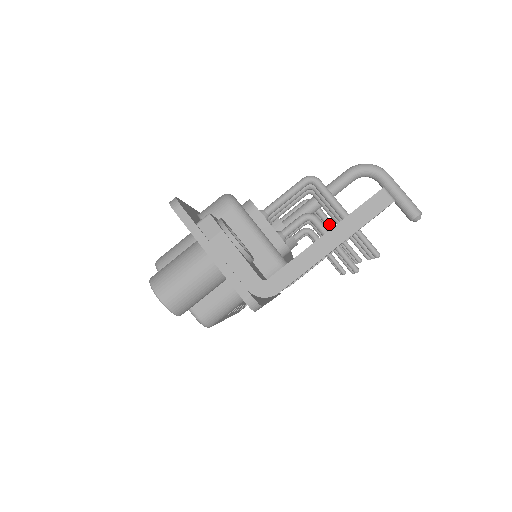
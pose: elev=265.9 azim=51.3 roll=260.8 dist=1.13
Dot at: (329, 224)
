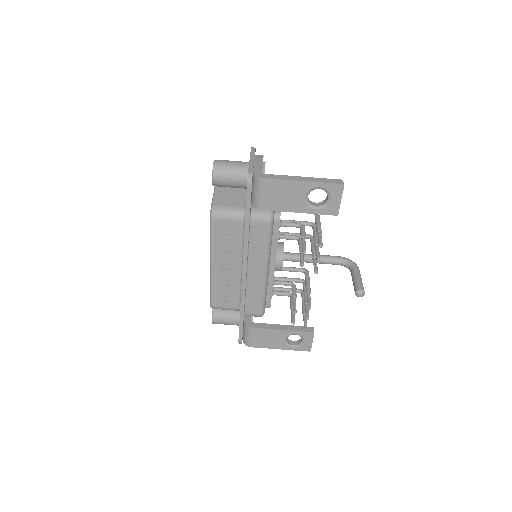
Dot at: (308, 283)
